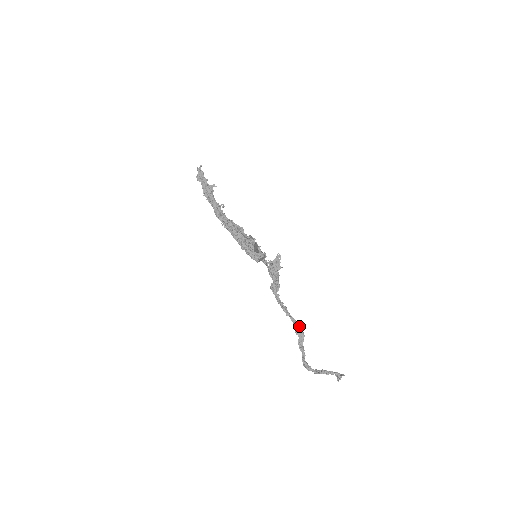
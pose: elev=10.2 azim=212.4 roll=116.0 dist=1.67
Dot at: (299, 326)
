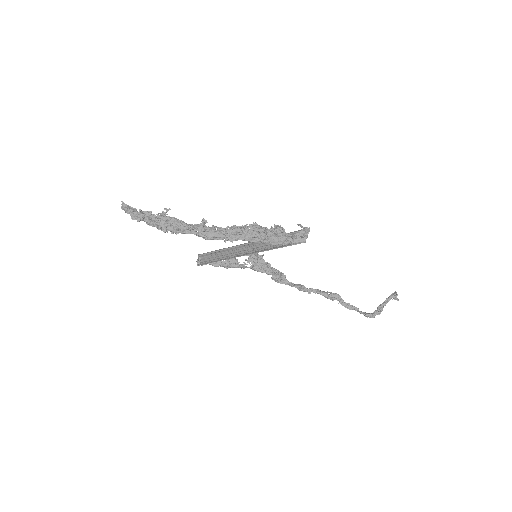
Dot at: (326, 292)
